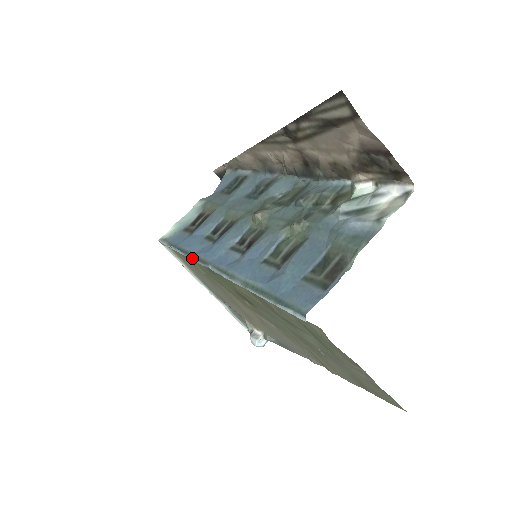
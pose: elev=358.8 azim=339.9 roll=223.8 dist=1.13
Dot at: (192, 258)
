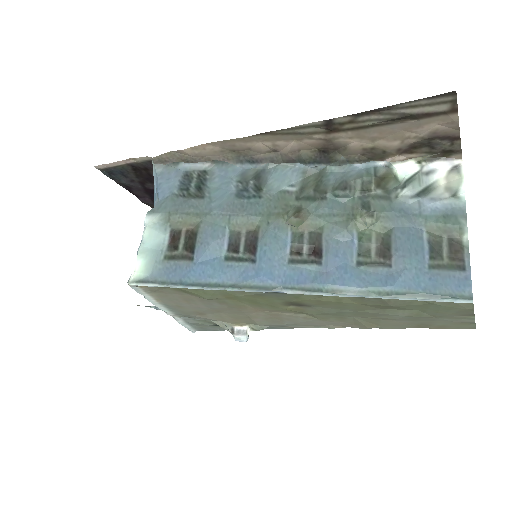
Dot at: (237, 289)
